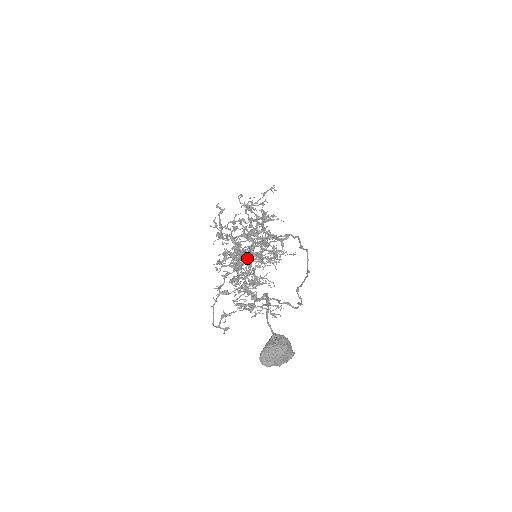
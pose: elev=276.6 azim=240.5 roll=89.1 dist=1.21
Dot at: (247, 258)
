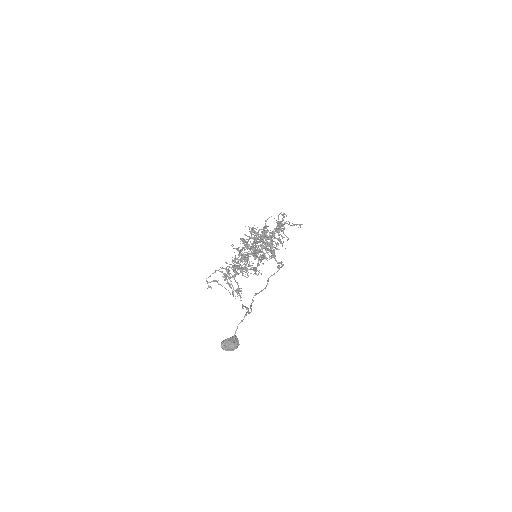
Dot at: occluded
